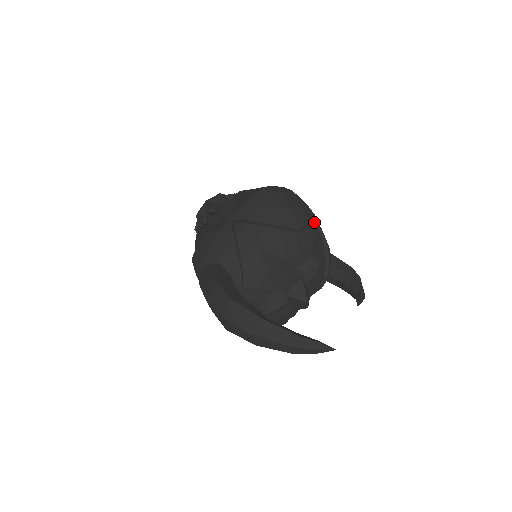
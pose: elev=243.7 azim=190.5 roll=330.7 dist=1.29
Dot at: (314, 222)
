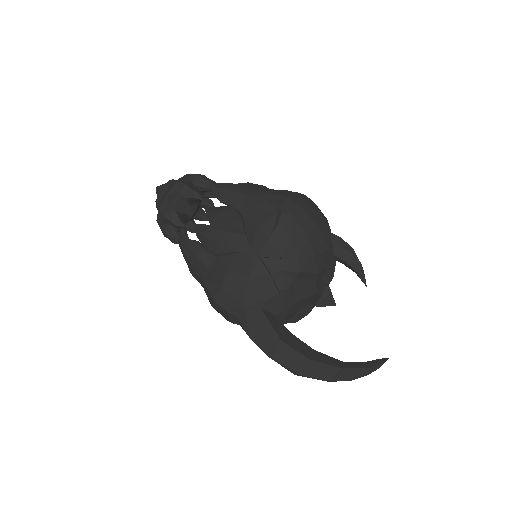
Dot at: occluded
